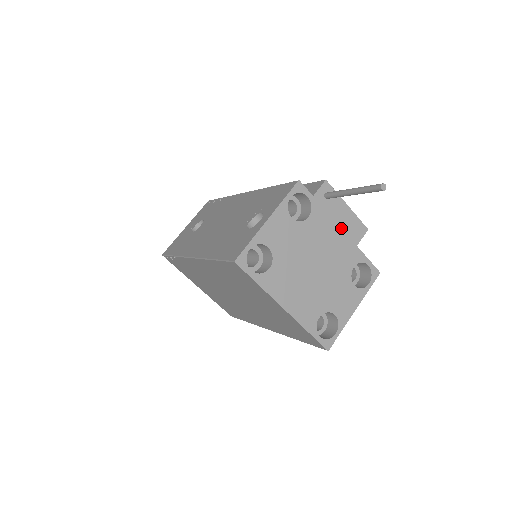
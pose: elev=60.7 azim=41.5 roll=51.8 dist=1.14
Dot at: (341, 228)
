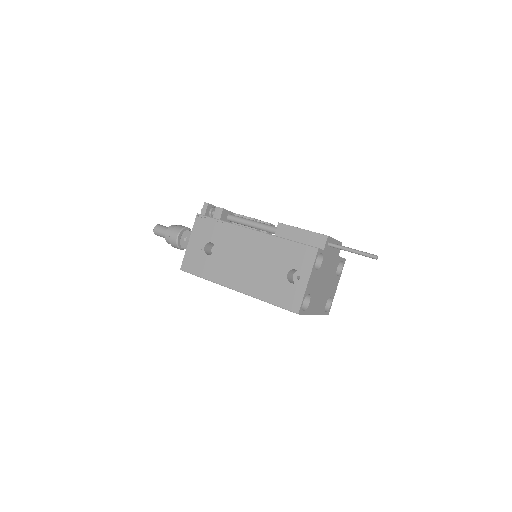
Dot at: (333, 254)
